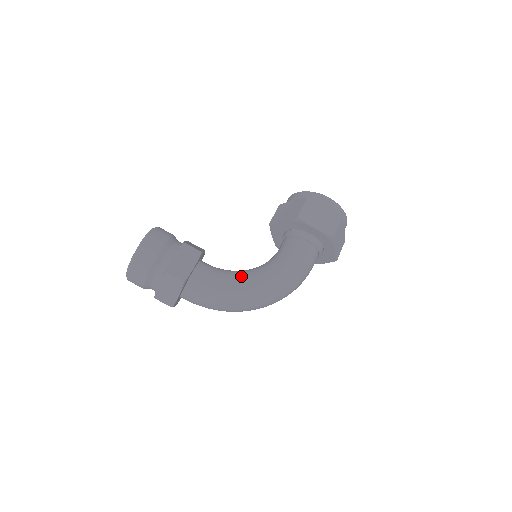
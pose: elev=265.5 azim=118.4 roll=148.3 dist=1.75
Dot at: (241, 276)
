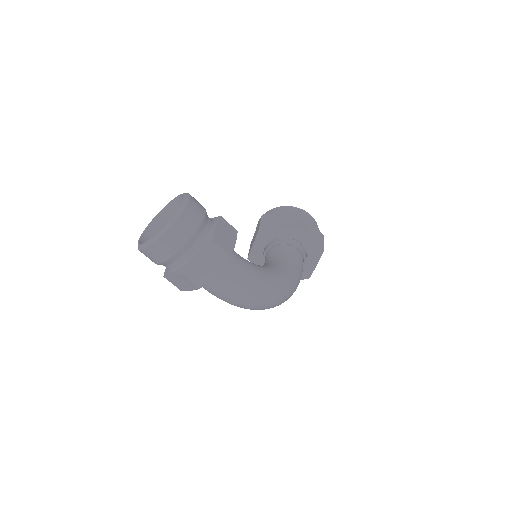
Dot at: (263, 268)
